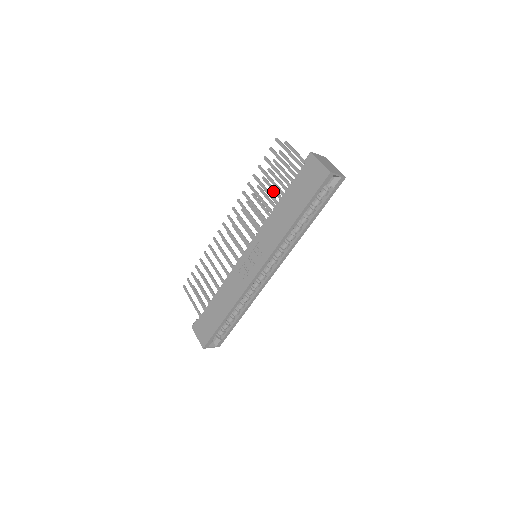
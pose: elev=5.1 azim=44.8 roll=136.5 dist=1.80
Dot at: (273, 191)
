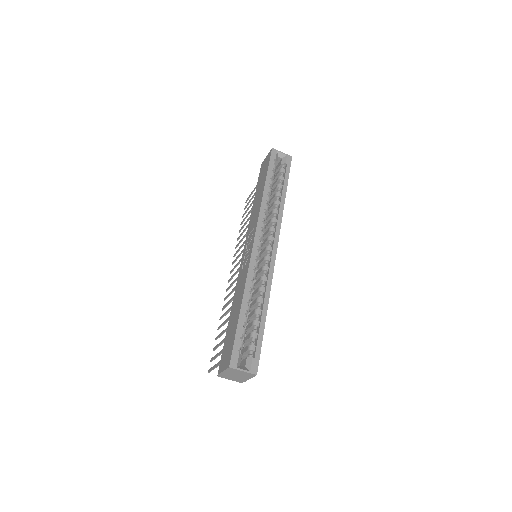
Dot at: occluded
